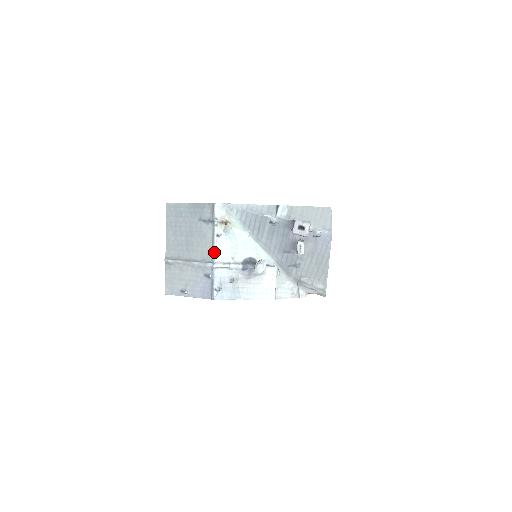
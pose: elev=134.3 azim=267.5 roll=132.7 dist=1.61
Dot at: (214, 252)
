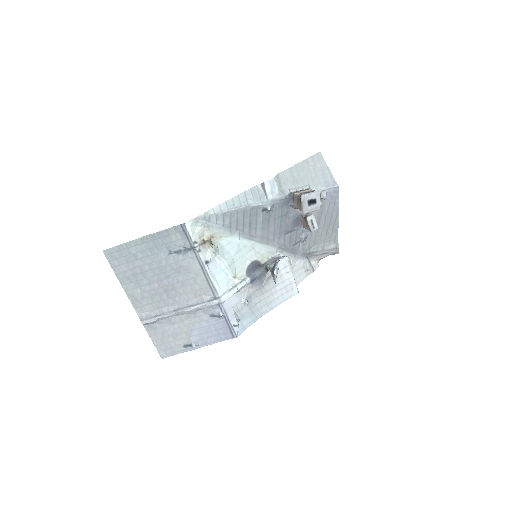
Dot at: (212, 285)
